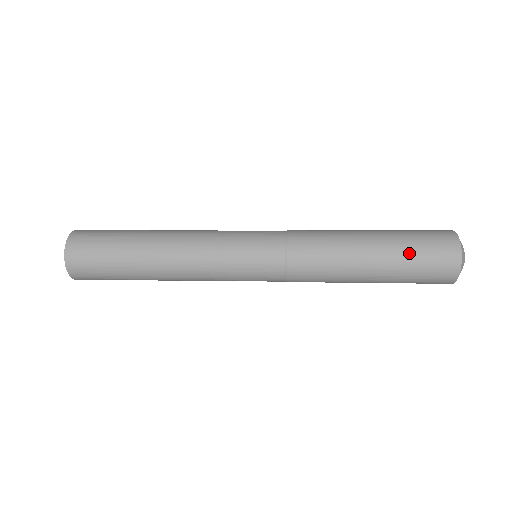
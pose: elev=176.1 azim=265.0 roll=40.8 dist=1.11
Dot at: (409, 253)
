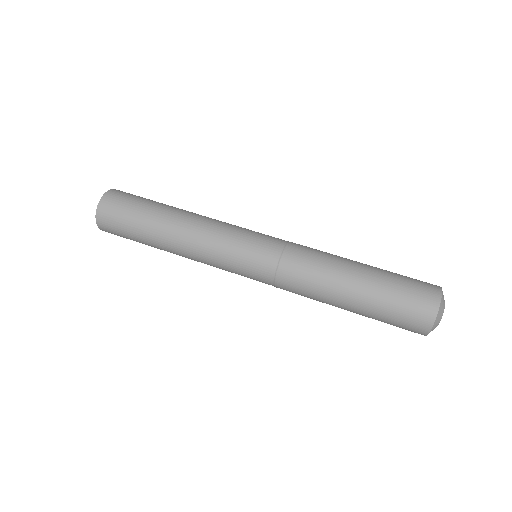
Dot at: (390, 291)
